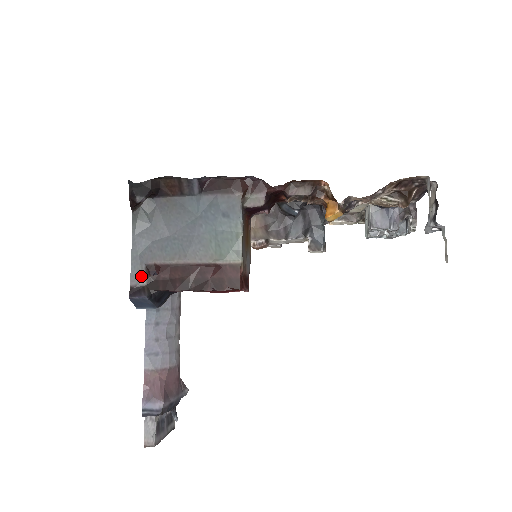
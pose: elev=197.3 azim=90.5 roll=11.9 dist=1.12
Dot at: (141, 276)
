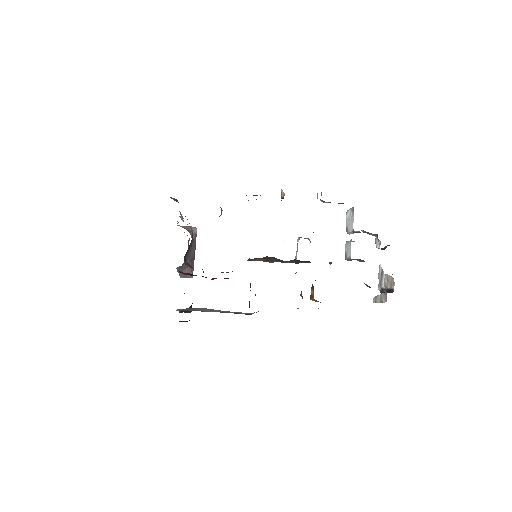
Dot at: (185, 310)
